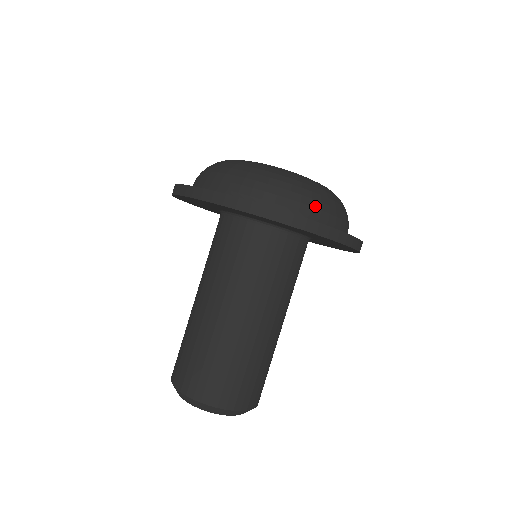
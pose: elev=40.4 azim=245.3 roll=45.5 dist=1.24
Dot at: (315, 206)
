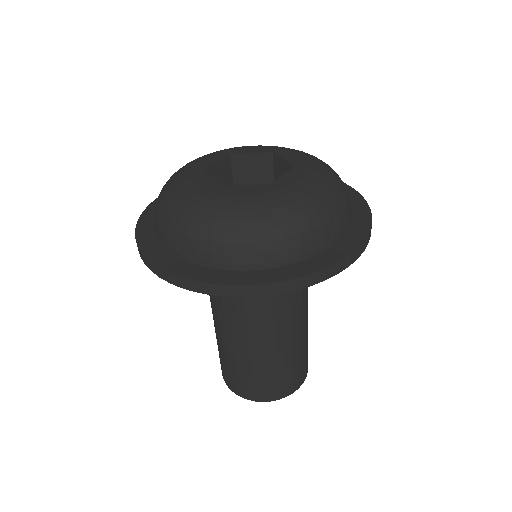
Dot at: (261, 251)
